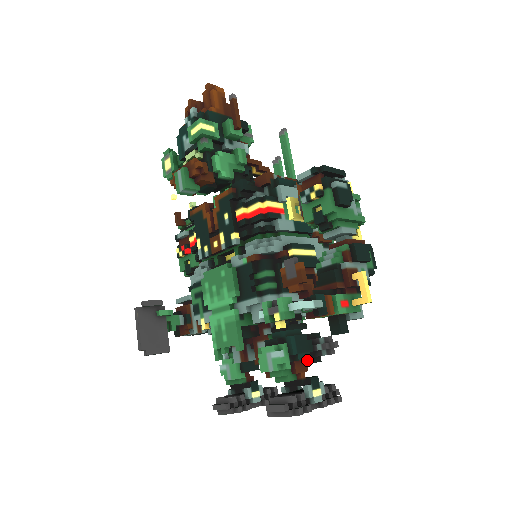
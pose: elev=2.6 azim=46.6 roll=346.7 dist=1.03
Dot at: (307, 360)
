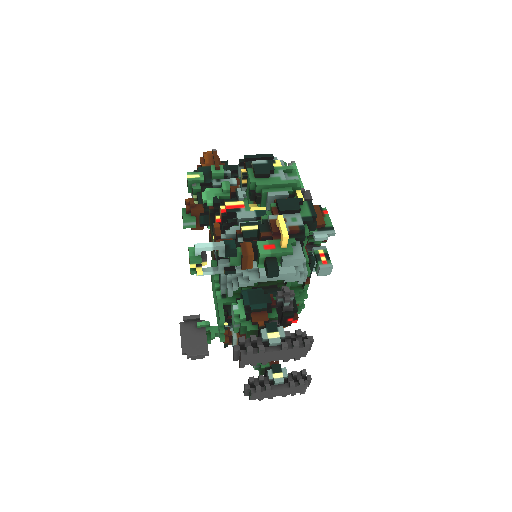
Dot at: (274, 314)
